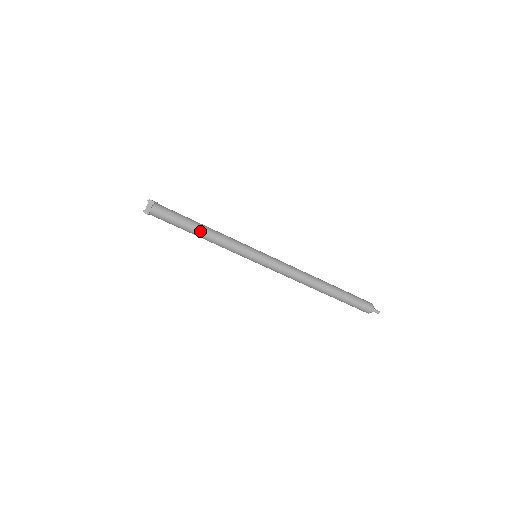
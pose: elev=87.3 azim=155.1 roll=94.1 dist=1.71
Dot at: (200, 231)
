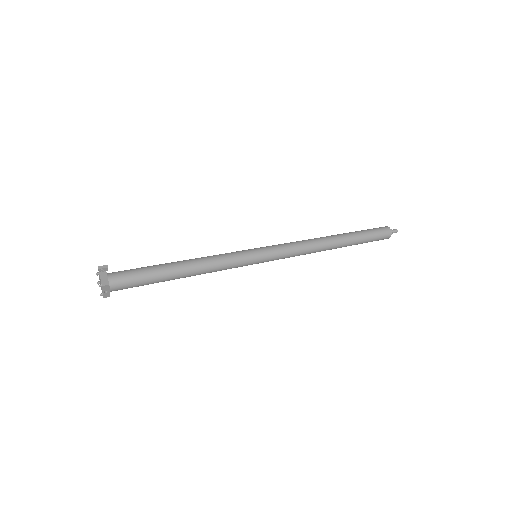
Dot at: (182, 265)
